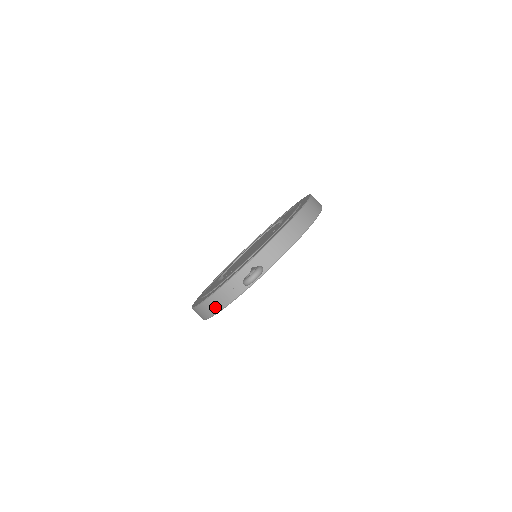
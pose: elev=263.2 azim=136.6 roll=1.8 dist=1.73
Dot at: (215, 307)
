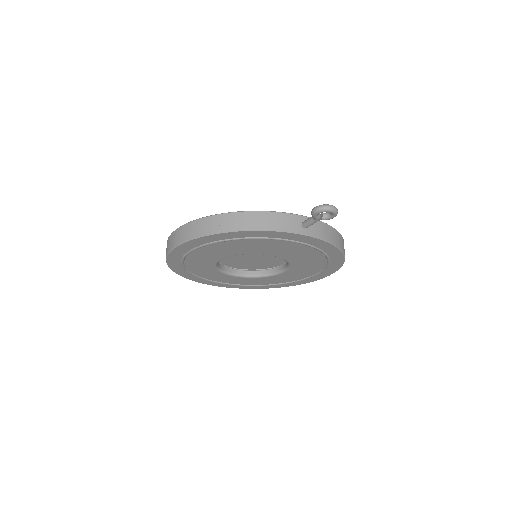
Dot at: (237, 224)
